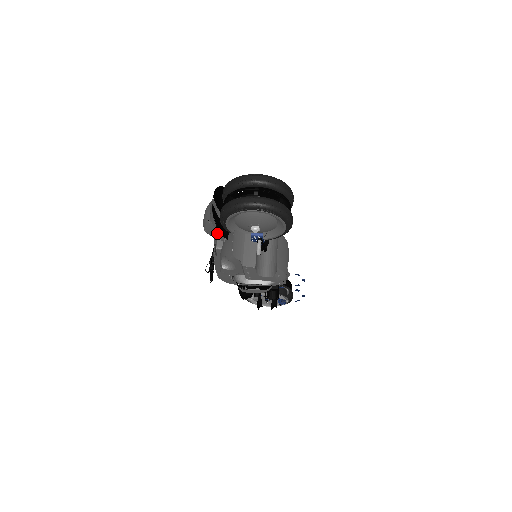
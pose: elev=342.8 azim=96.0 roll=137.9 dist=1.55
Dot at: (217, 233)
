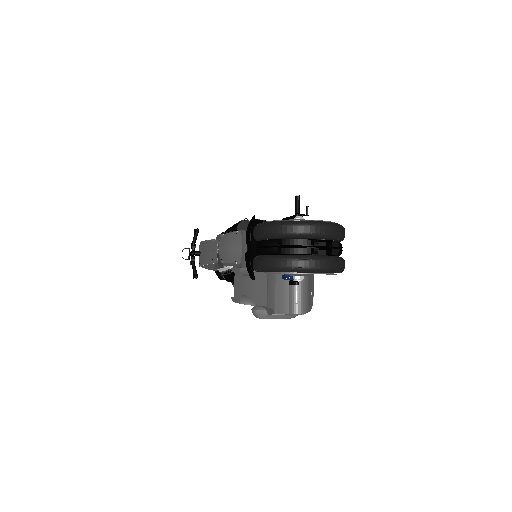
Dot at: occluded
